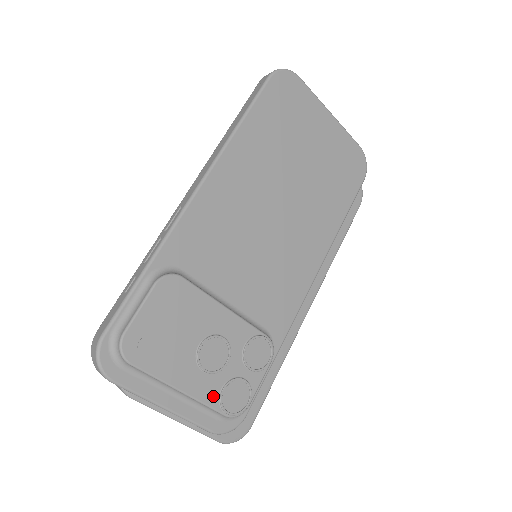
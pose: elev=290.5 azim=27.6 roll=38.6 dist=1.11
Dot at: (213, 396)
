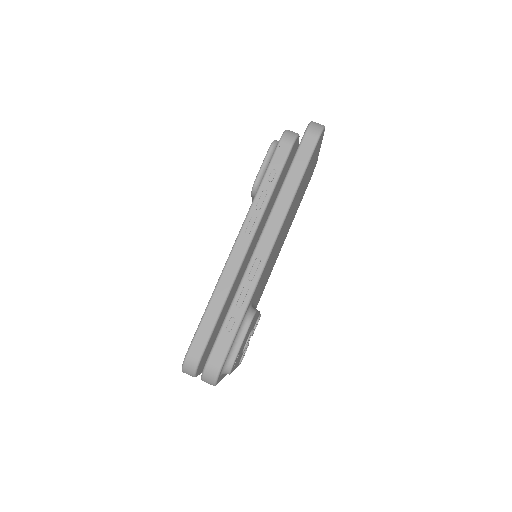
Dot at: (239, 361)
